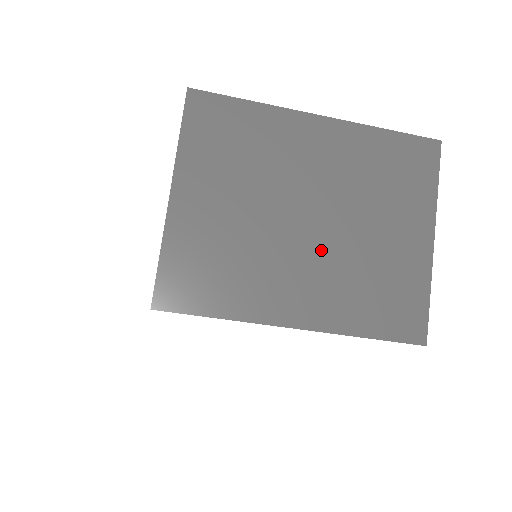
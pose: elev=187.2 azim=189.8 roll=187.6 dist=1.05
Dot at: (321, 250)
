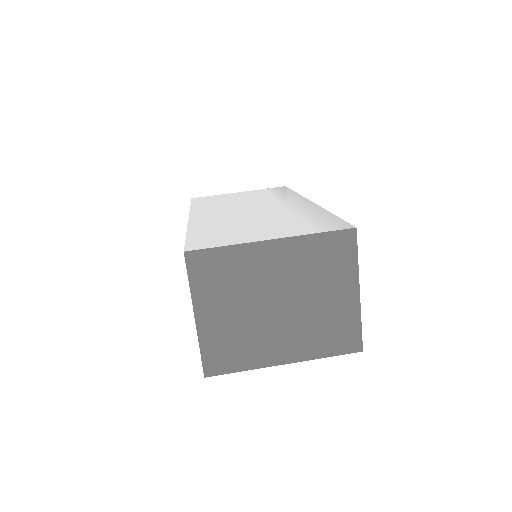
Dot at: (290, 320)
